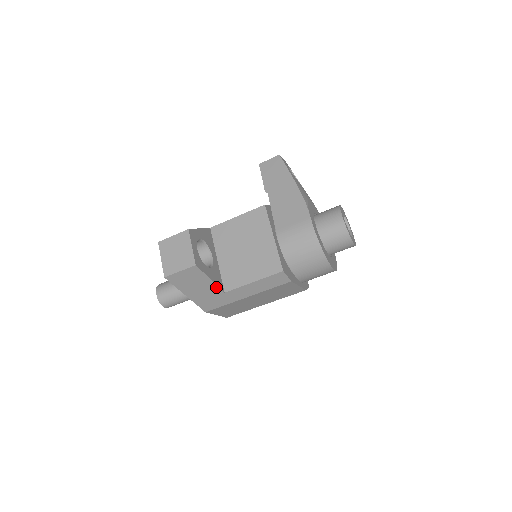
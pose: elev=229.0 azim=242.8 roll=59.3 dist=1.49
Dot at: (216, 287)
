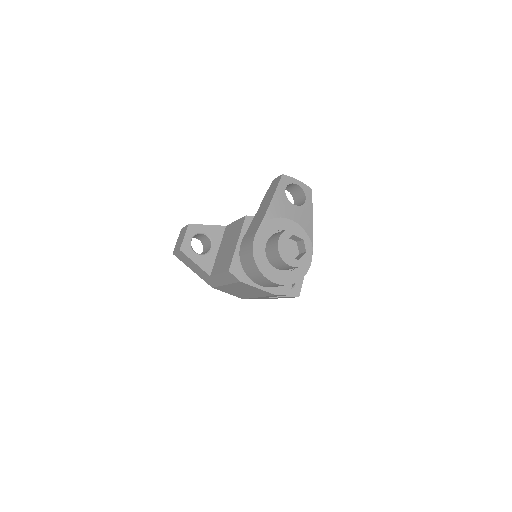
Dot at: (203, 270)
